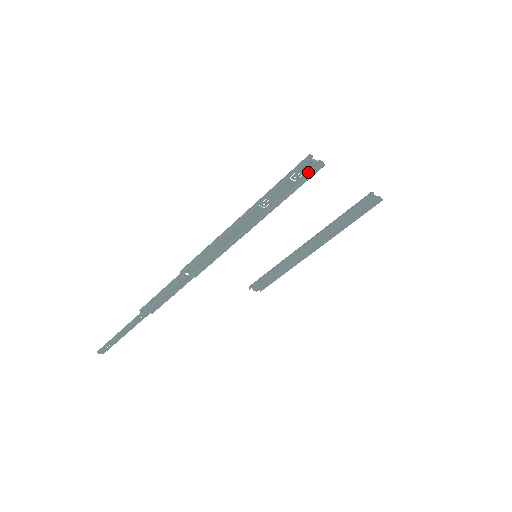
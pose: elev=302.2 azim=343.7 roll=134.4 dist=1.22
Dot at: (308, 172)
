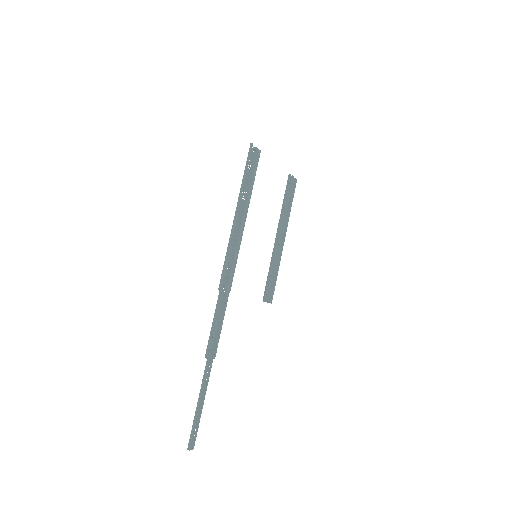
Dot at: (255, 160)
